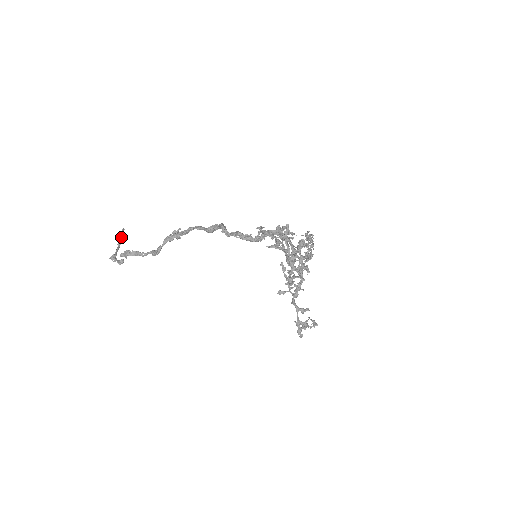
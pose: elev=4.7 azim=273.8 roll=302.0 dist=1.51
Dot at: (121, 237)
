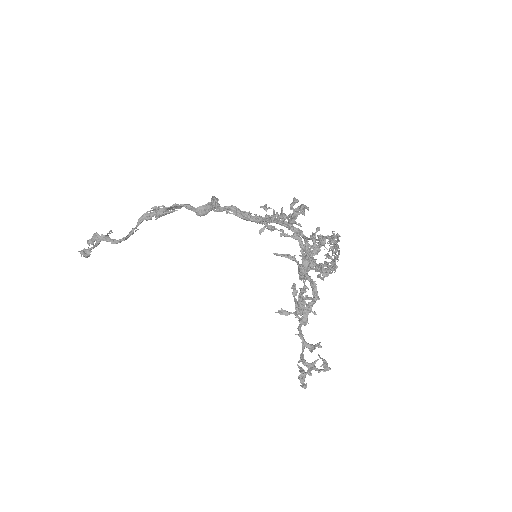
Dot at: occluded
